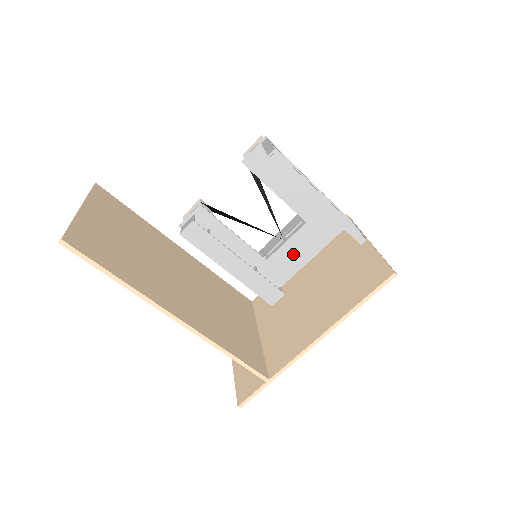
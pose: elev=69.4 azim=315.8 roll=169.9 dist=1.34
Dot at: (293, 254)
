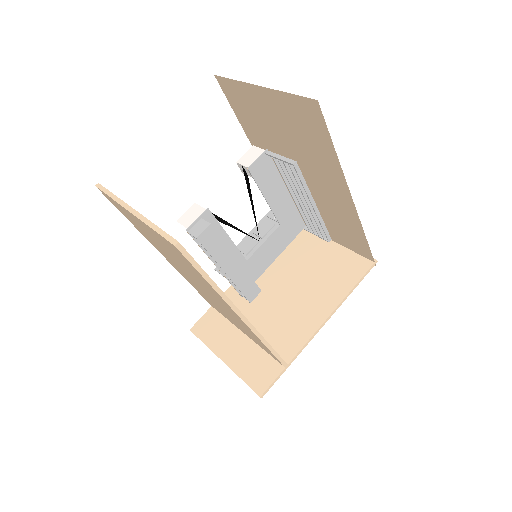
Dot at: (266, 254)
